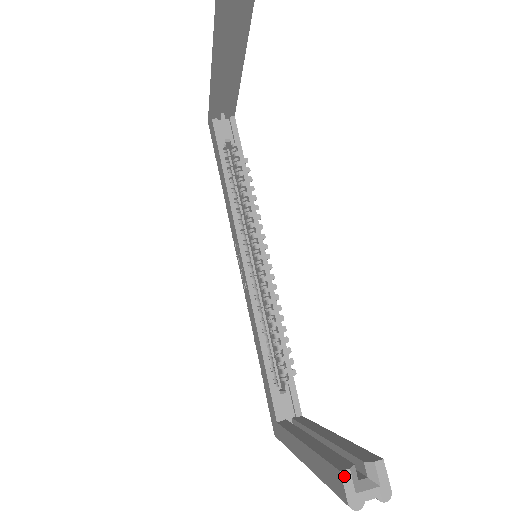
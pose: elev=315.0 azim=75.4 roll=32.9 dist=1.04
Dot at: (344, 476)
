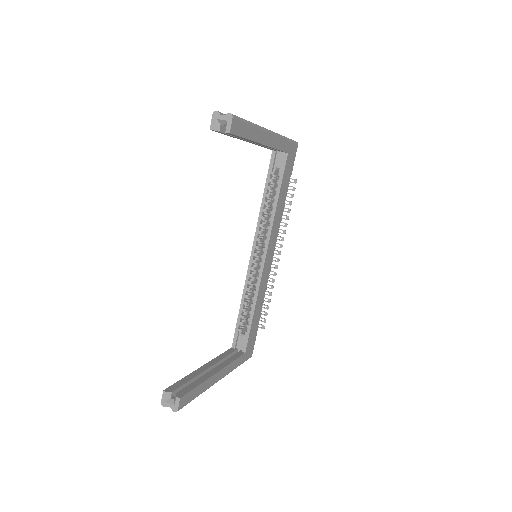
Dot at: (164, 393)
